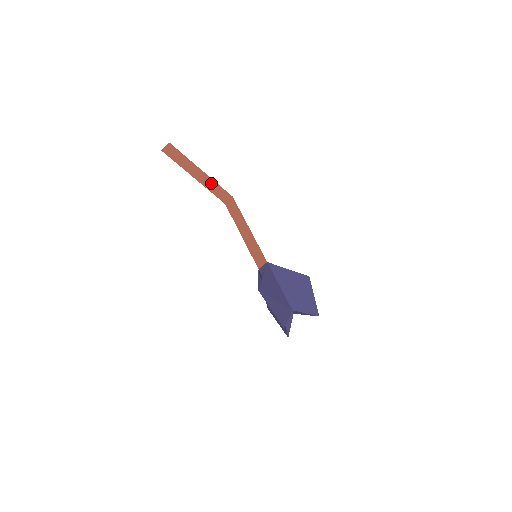
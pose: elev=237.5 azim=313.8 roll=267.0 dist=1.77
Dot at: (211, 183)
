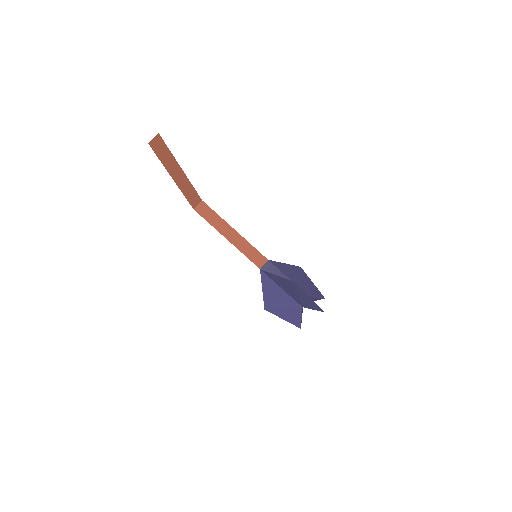
Dot at: (187, 185)
